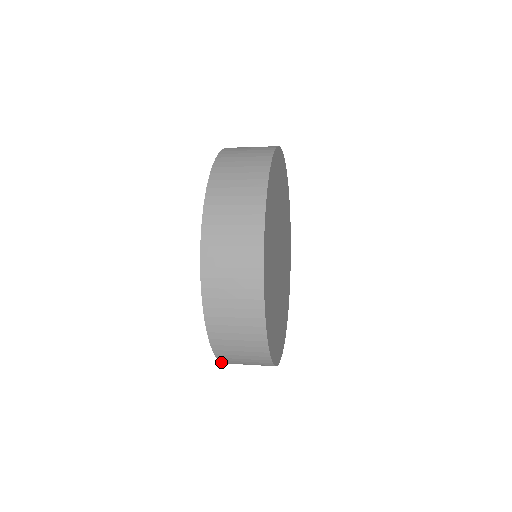
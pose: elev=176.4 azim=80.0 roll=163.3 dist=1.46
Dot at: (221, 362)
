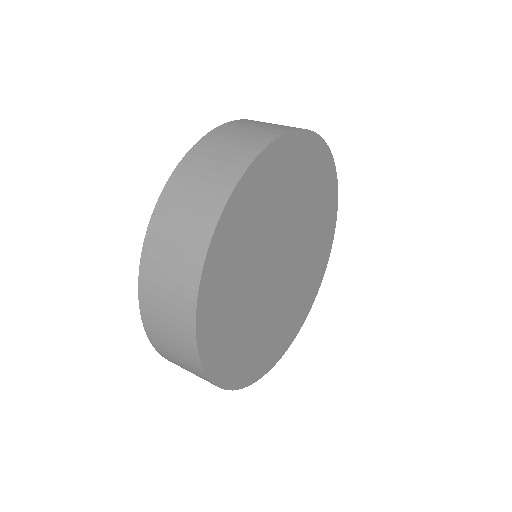
Dot at: occluded
